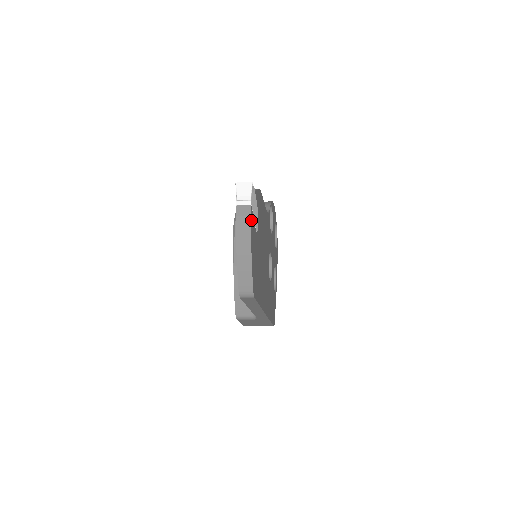
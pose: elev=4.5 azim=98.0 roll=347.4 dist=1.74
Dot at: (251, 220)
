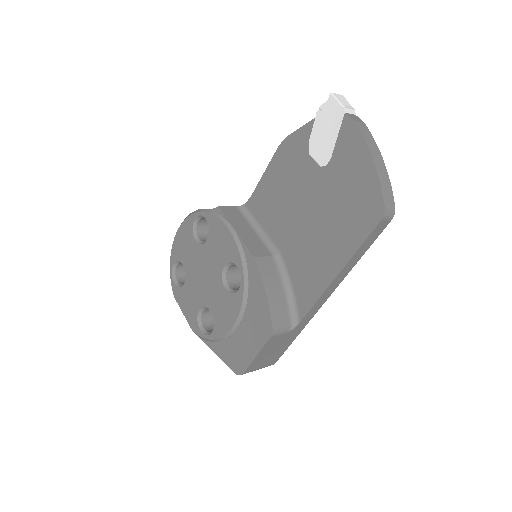
Dot at: occluded
